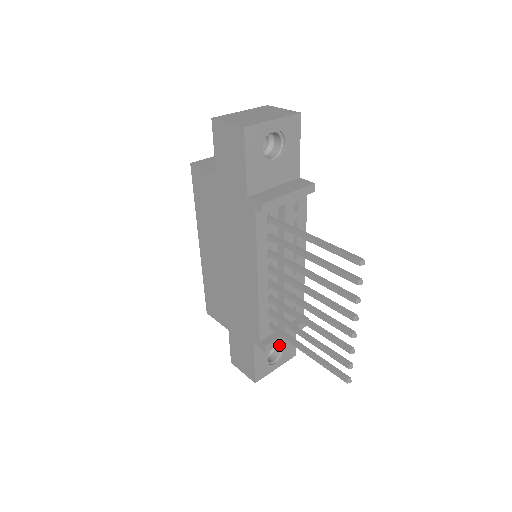
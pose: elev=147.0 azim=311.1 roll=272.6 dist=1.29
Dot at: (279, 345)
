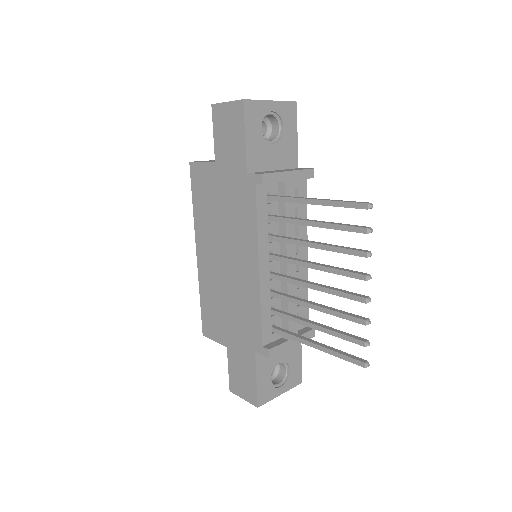
Dot at: (283, 365)
